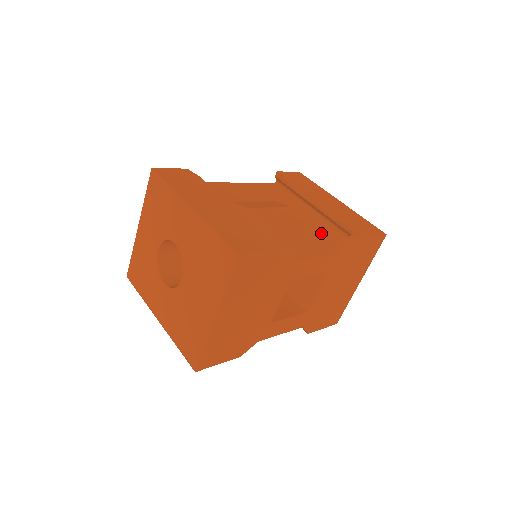
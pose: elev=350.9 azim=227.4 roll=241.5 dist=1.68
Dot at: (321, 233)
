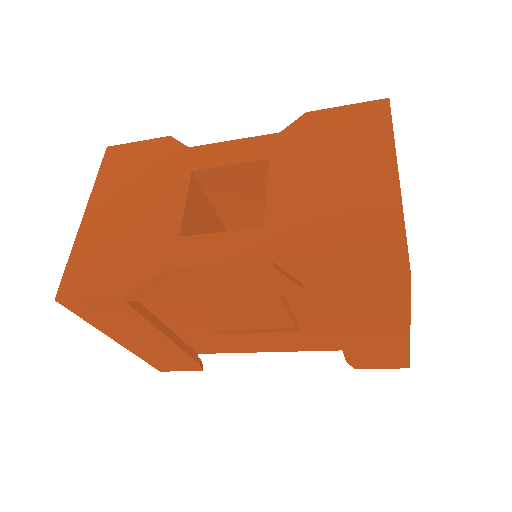
Dot at: occluded
